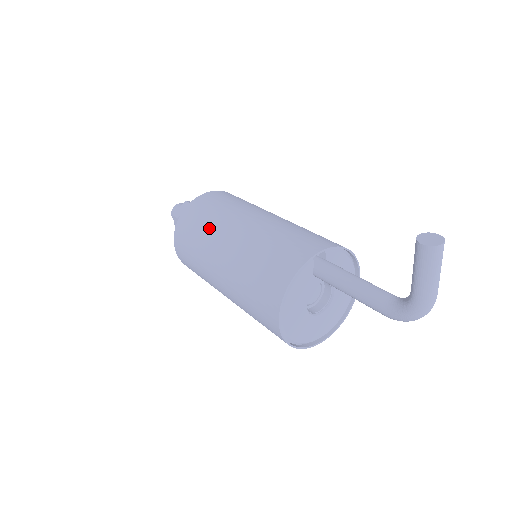
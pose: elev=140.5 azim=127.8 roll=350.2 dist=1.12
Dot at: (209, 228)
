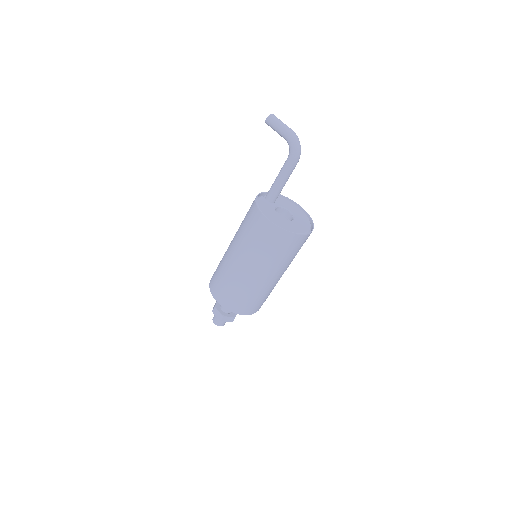
Dot at: (222, 259)
